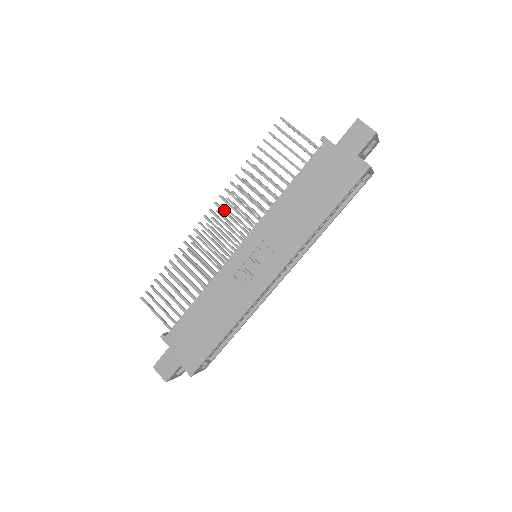
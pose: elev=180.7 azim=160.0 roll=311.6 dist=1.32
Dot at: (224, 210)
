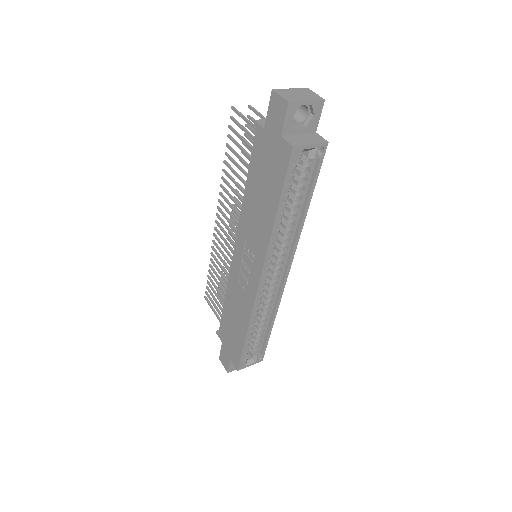
Dot at: (223, 214)
